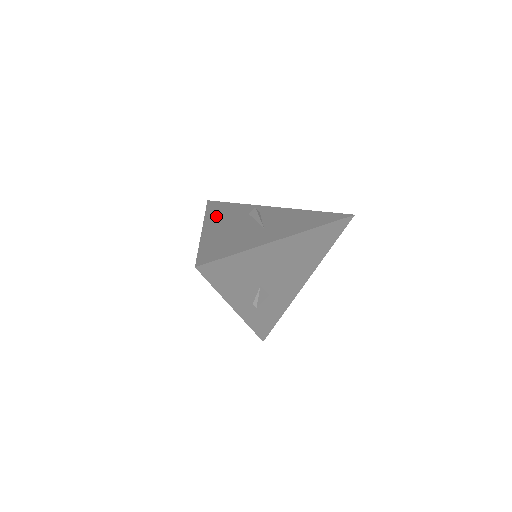
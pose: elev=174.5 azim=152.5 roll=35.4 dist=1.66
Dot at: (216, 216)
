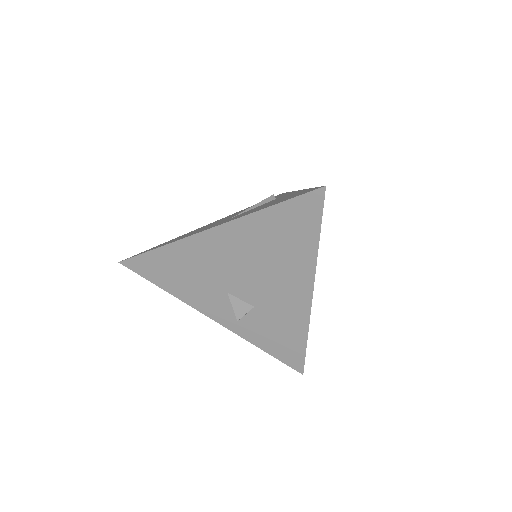
Dot at: occluded
